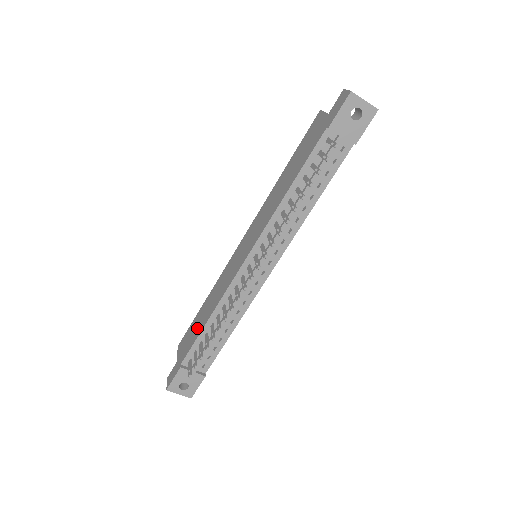
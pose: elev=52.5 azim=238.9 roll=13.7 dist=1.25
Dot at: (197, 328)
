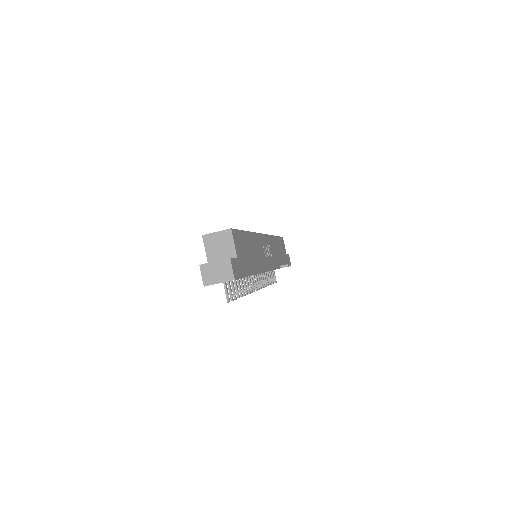
Dot at: occluded
